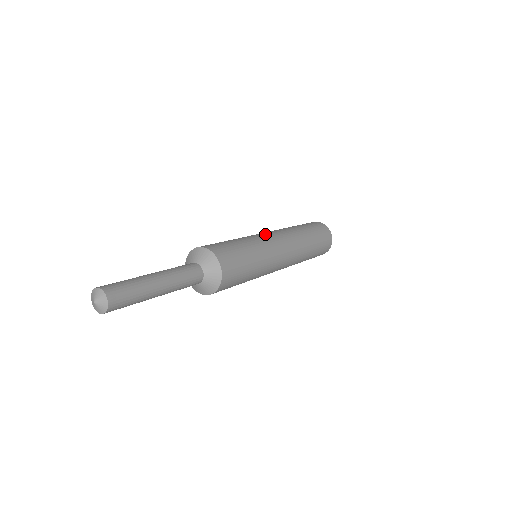
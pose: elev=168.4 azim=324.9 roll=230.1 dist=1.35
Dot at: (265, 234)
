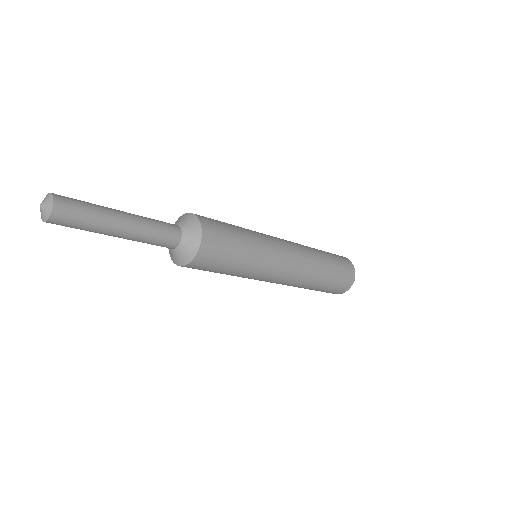
Dot at: (276, 238)
